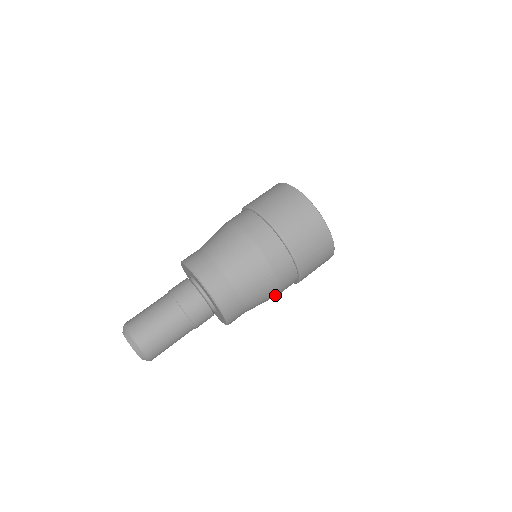
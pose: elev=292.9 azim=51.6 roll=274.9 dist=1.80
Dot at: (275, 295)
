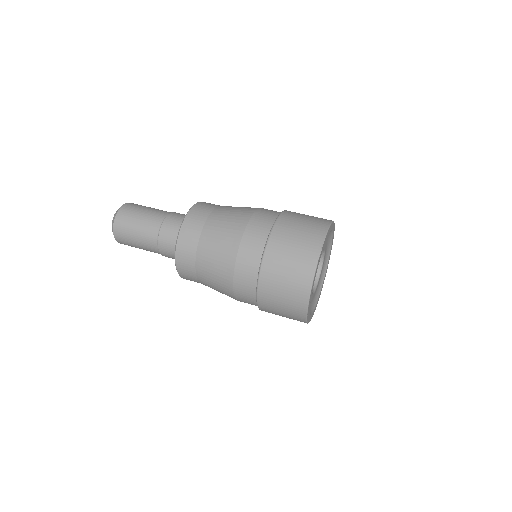
Dot at: (228, 275)
